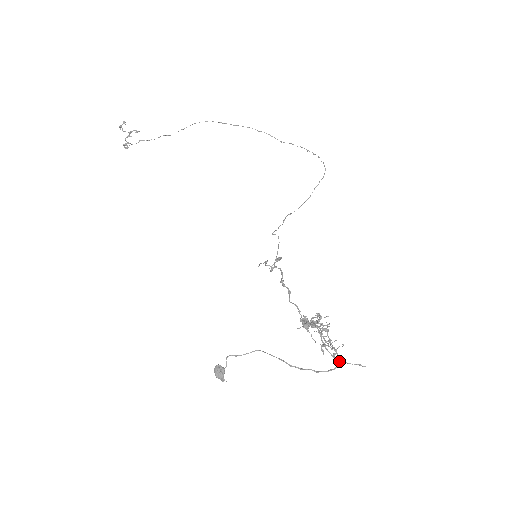
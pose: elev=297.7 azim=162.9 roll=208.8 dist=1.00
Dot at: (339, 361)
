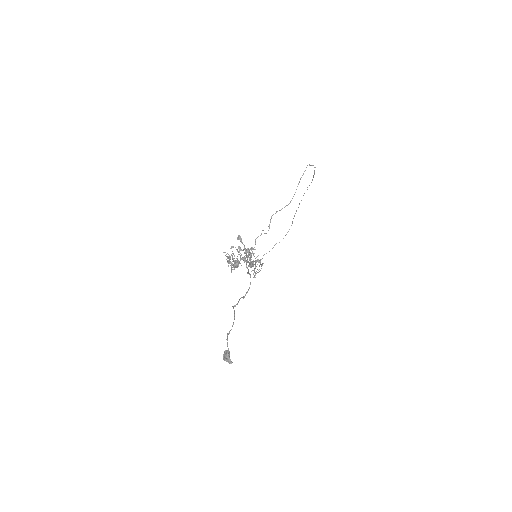
Dot at: occluded
